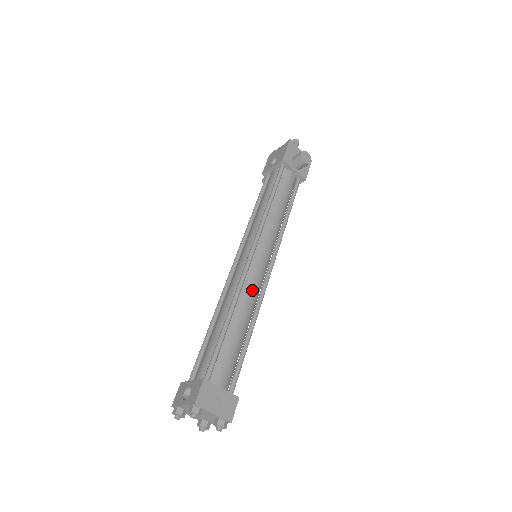
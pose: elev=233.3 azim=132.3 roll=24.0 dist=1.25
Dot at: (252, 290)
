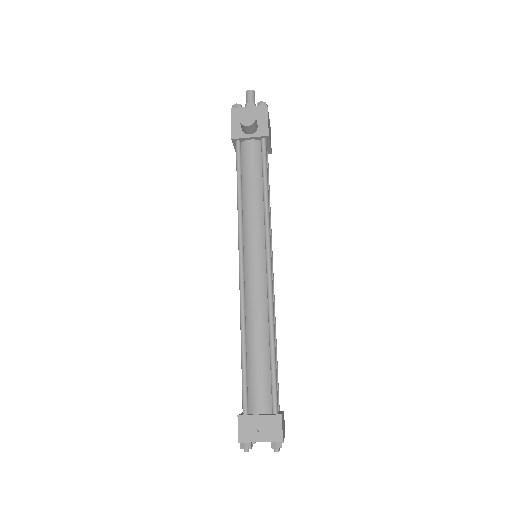
Dot at: (256, 301)
